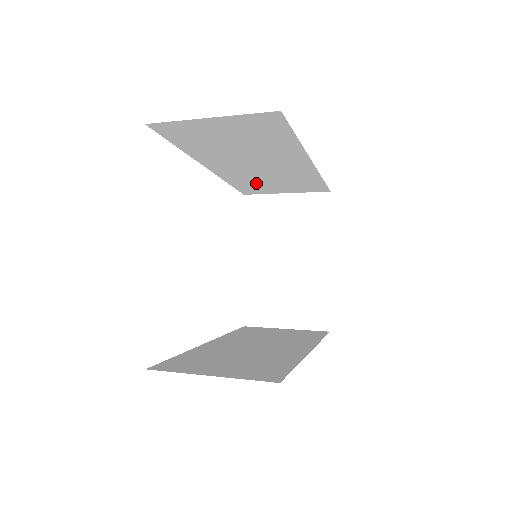
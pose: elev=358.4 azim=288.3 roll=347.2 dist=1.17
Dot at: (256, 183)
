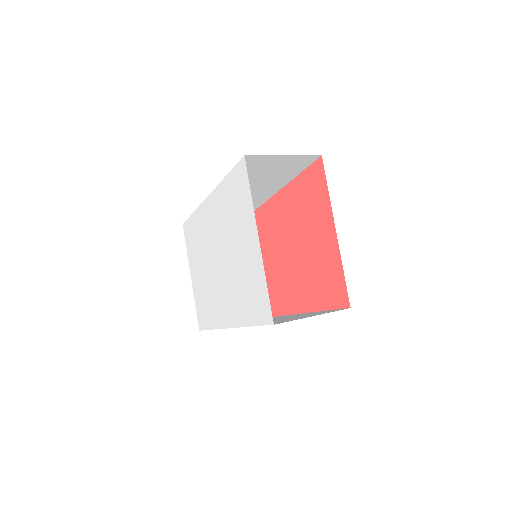
Dot at: occluded
